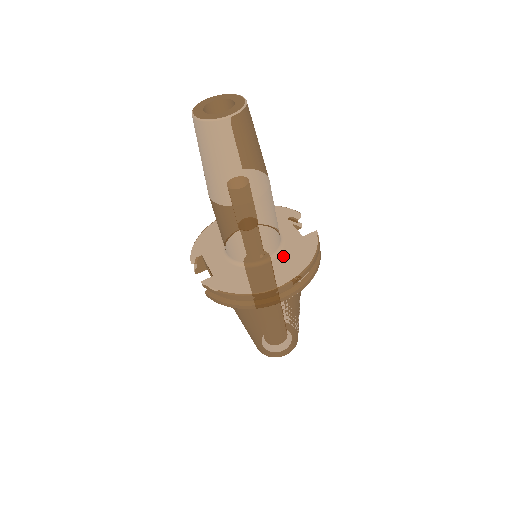
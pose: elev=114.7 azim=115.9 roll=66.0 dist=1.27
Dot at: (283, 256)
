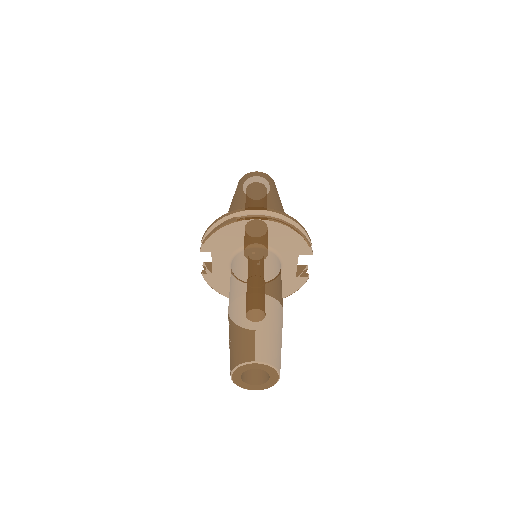
Dot at: occluded
